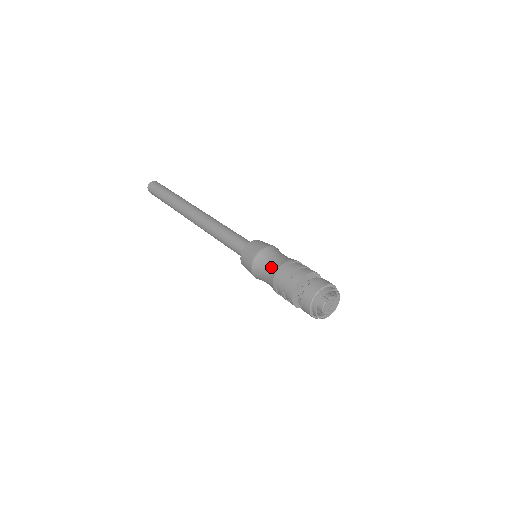
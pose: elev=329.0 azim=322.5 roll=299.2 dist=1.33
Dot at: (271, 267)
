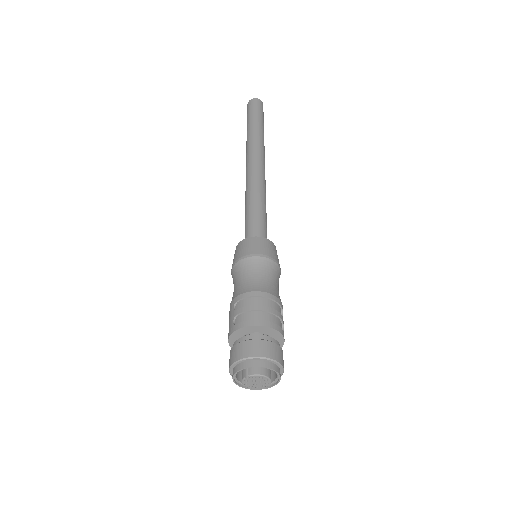
Dot at: (235, 290)
